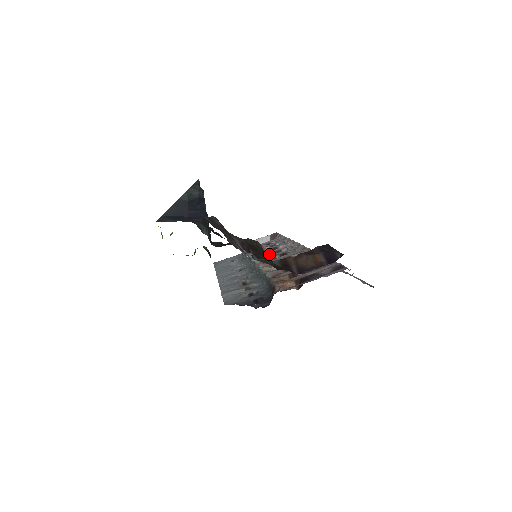
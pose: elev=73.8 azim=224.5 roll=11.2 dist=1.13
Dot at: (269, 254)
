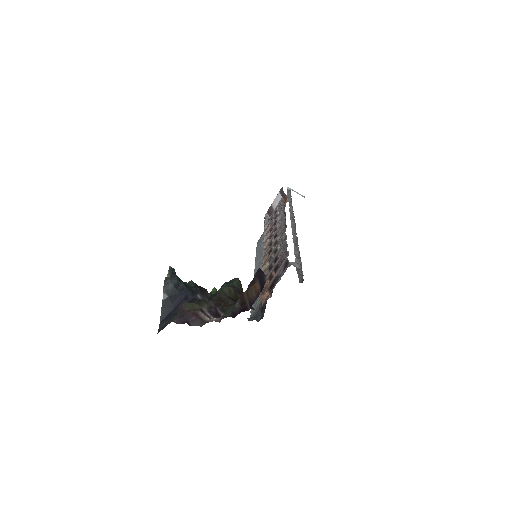
Dot at: (271, 236)
